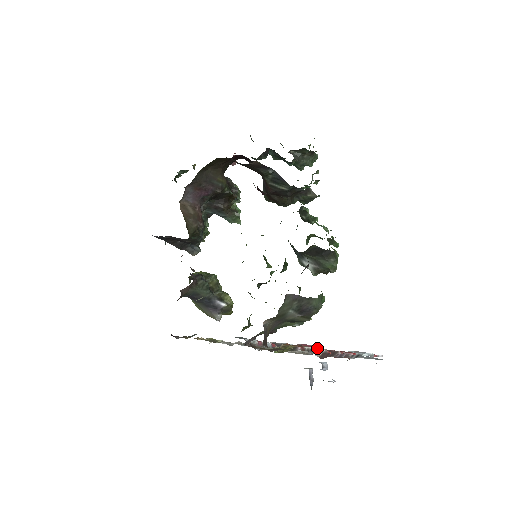
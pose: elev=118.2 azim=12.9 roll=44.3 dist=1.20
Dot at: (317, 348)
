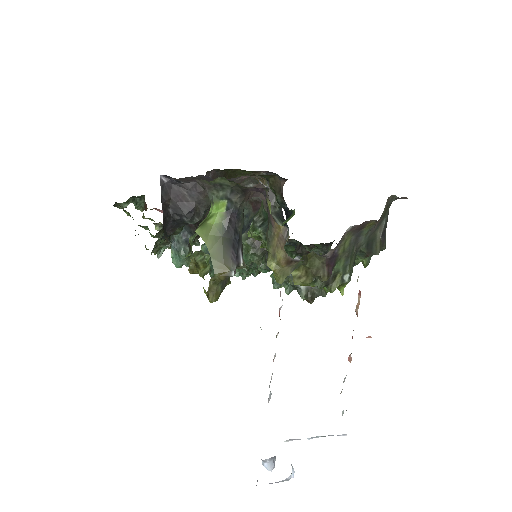
Dot at: occluded
